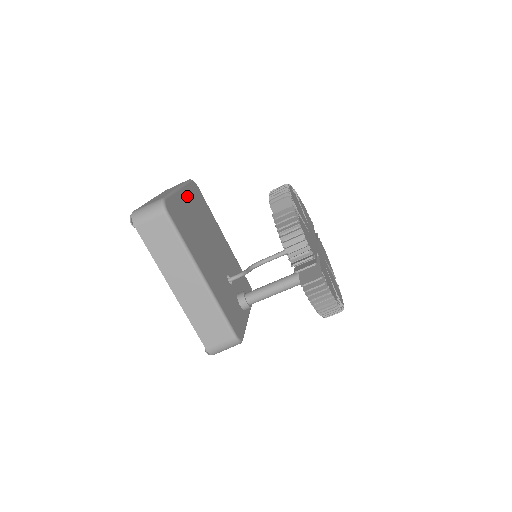
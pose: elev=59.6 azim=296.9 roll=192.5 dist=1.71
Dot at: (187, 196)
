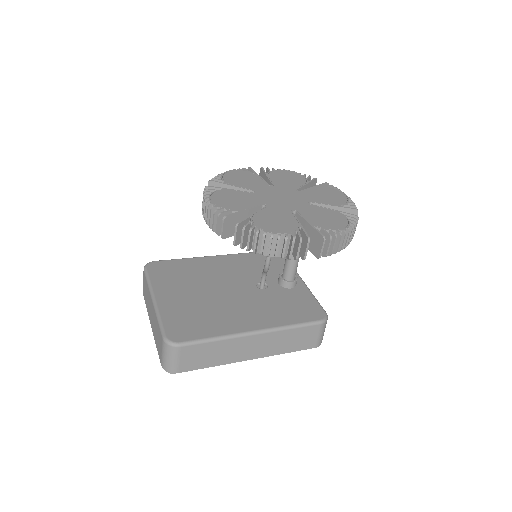
Dot at: (164, 292)
